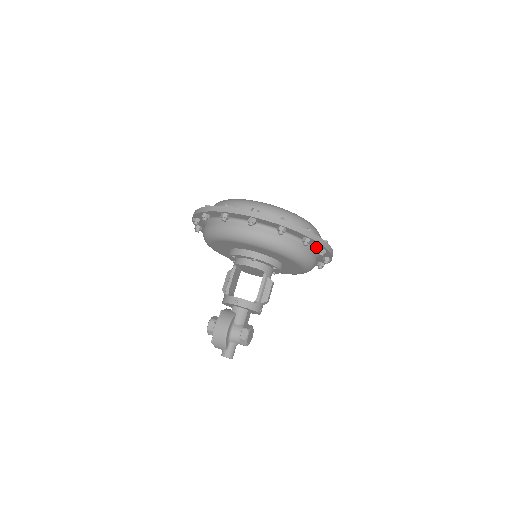
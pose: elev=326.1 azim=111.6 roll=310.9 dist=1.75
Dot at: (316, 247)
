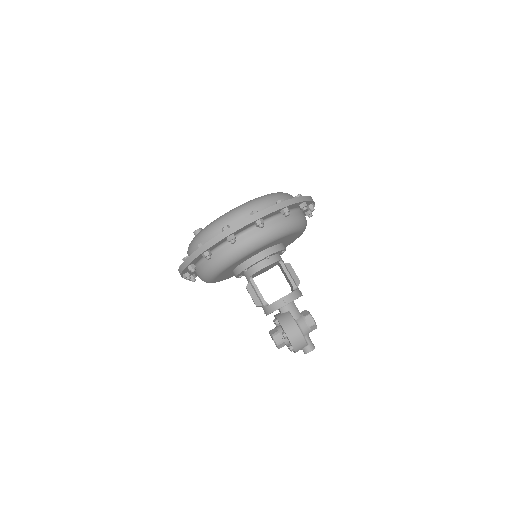
Dot at: occluded
